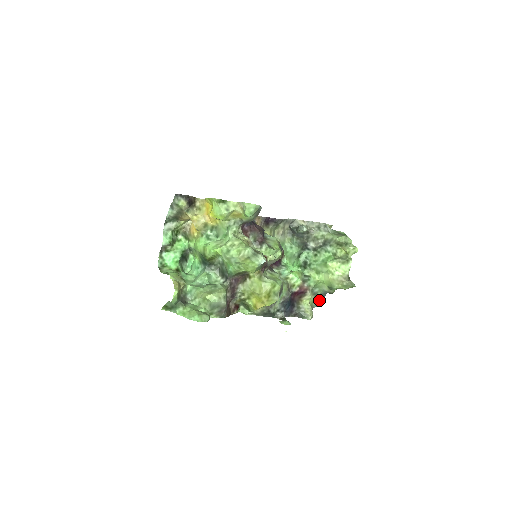
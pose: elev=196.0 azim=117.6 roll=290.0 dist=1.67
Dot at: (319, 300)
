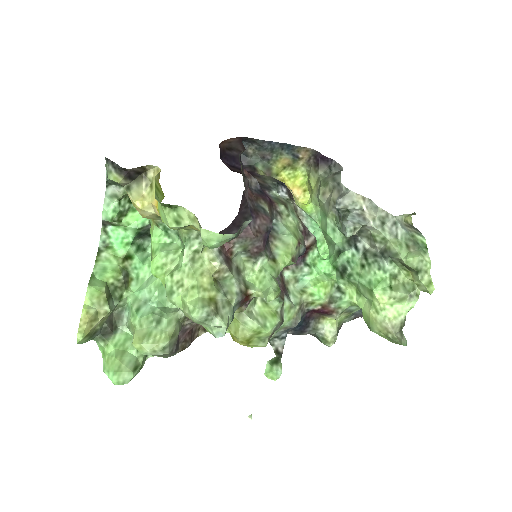
Dot at: (357, 313)
